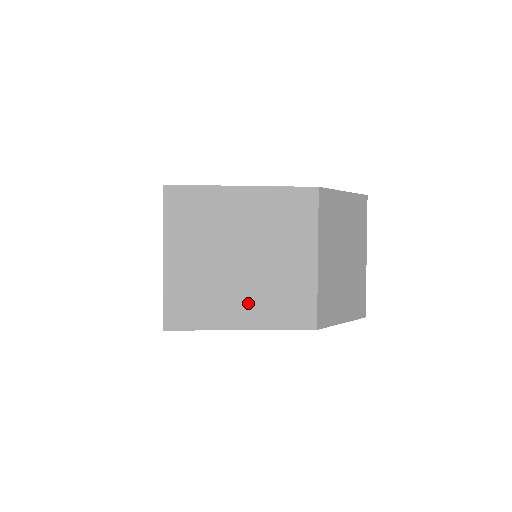
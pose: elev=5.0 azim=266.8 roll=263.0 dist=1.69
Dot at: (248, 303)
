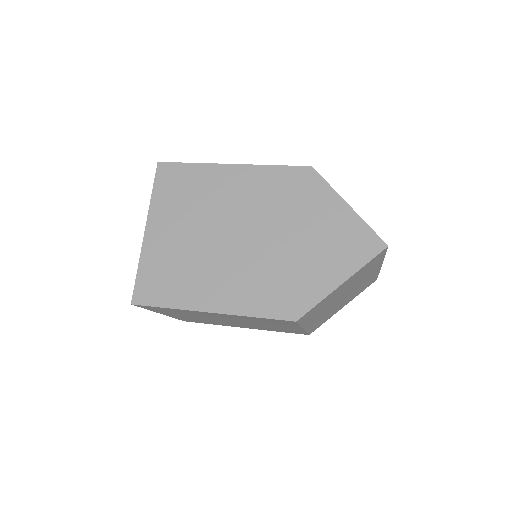
Dot at: (246, 326)
